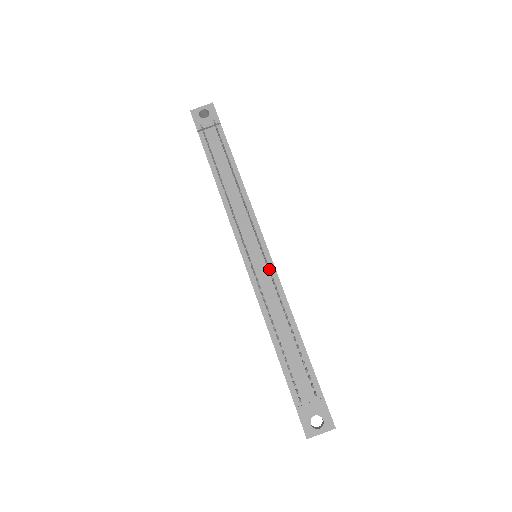
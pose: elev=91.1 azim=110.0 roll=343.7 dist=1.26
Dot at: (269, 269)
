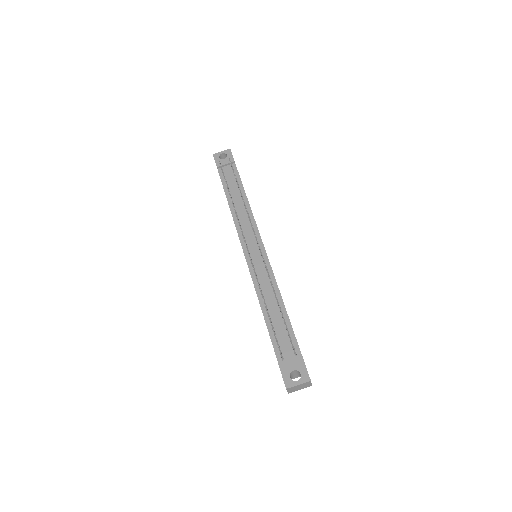
Dot at: occluded
